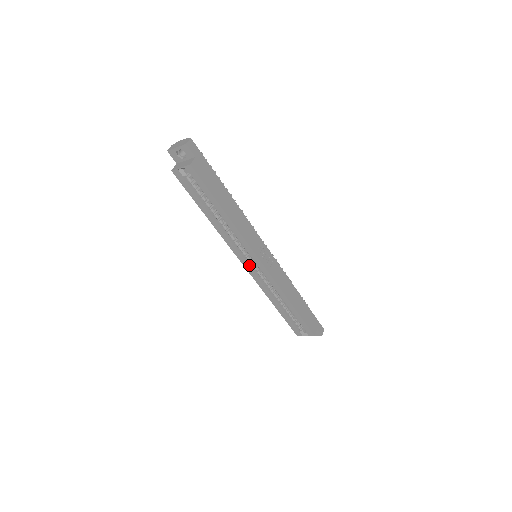
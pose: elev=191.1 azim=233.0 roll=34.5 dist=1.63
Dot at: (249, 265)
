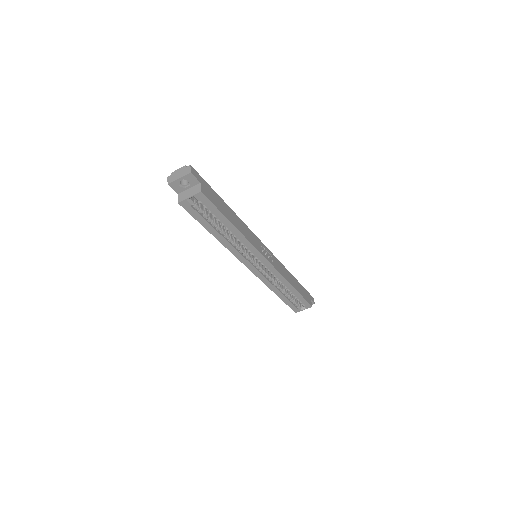
Dot at: (254, 267)
